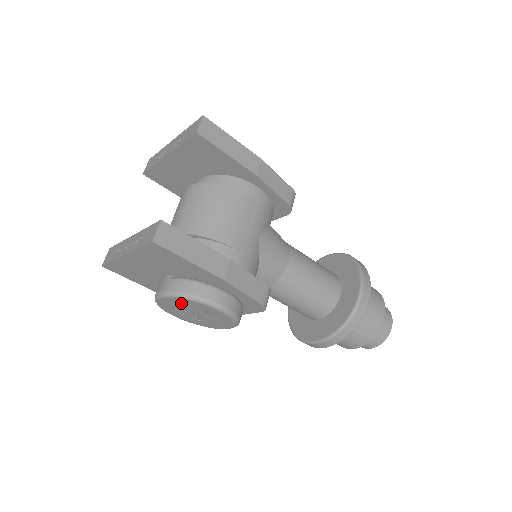
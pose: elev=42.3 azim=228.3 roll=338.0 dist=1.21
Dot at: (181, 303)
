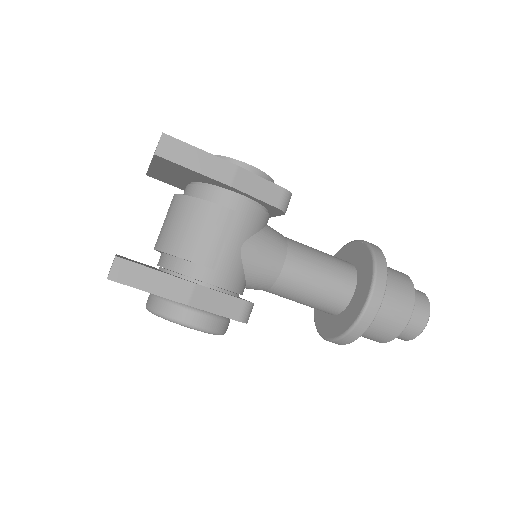
Dot at: occluded
